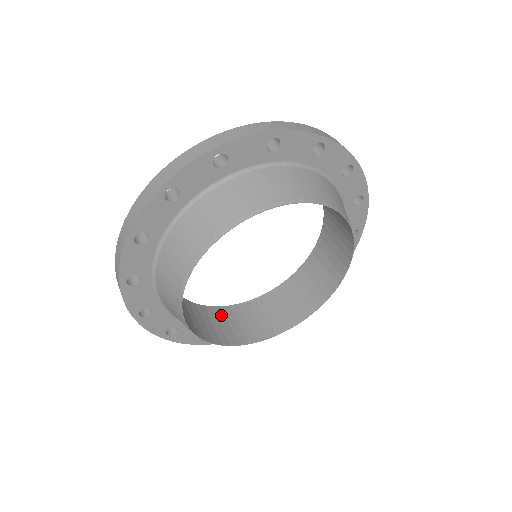
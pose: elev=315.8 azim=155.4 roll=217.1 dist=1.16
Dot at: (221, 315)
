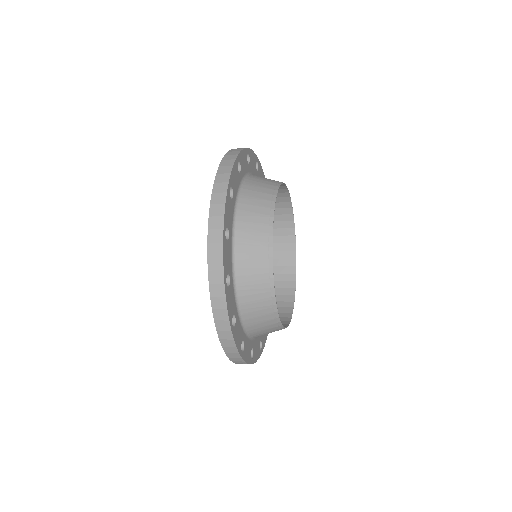
Dot at: occluded
